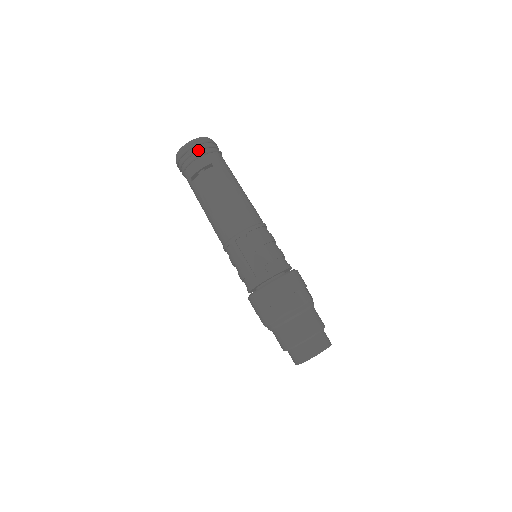
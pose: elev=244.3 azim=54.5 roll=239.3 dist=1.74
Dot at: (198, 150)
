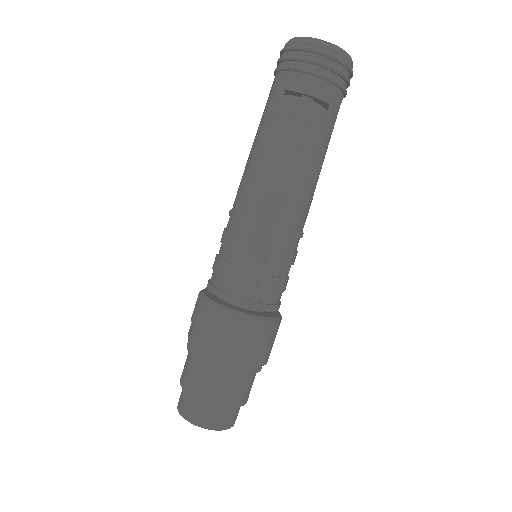
Dot at: (334, 69)
